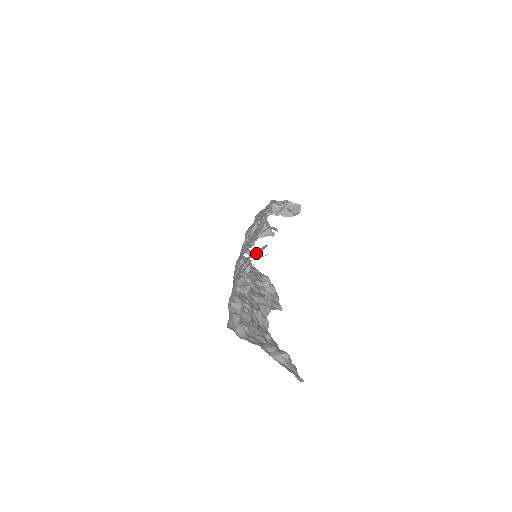
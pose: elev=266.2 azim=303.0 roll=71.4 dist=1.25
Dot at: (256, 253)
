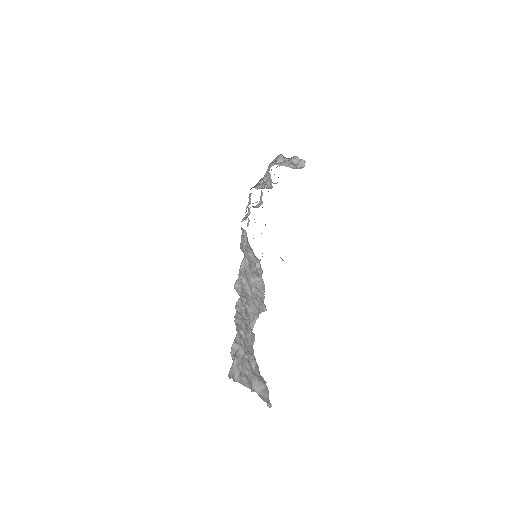
Dot at: occluded
